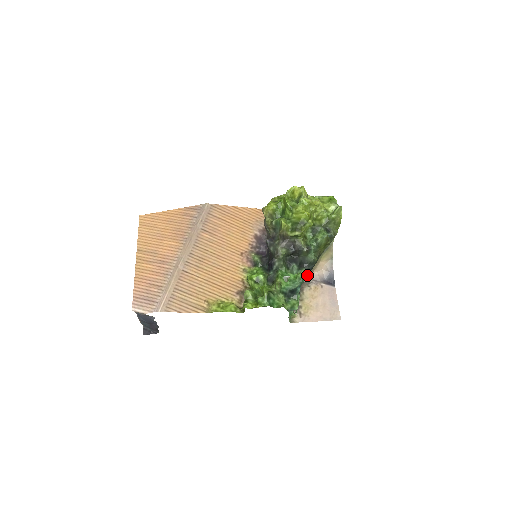
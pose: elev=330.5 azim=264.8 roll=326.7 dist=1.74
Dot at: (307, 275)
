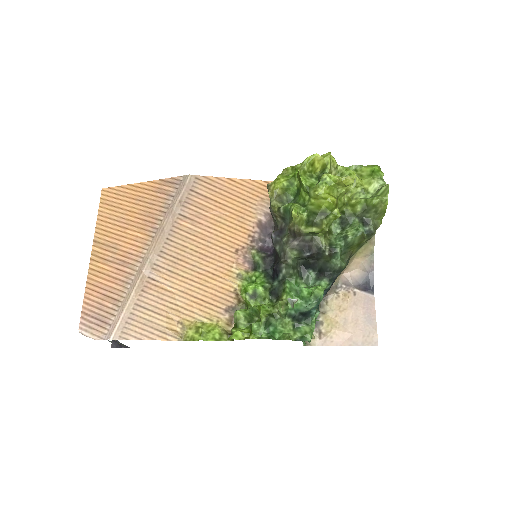
Dot at: (330, 286)
